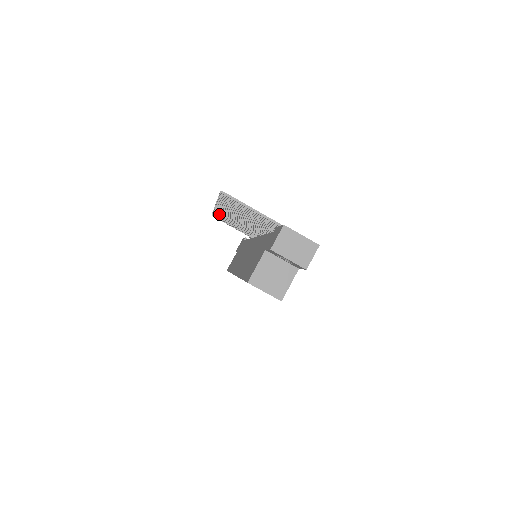
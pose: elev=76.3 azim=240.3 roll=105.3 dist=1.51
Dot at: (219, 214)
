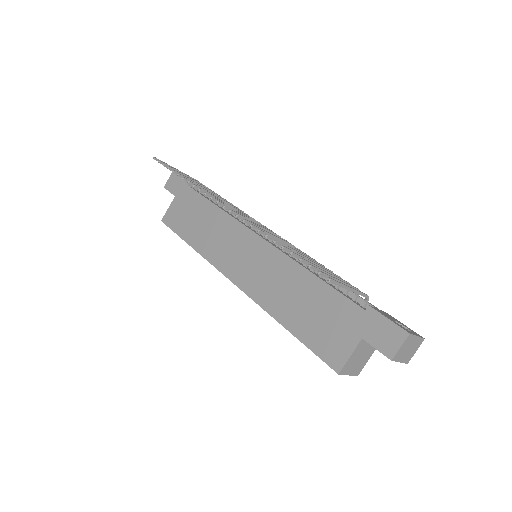
Dot at: occluded
